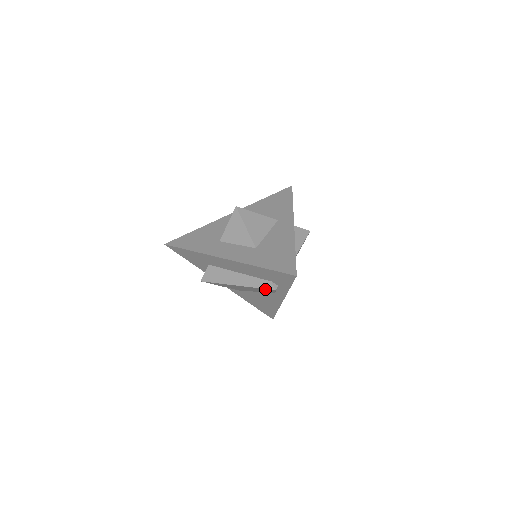
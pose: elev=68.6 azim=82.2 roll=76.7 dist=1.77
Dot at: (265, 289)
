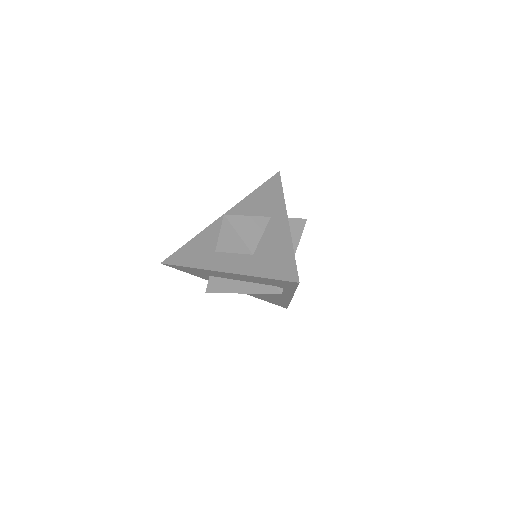
Dot at: occluded
